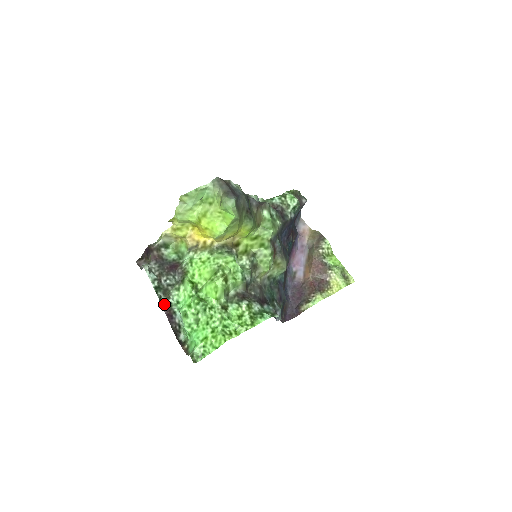
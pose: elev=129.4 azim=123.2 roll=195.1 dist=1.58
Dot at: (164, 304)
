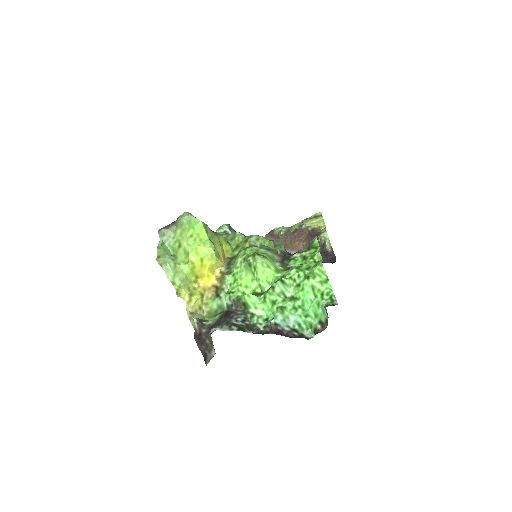
Dot at: (262, 333)
